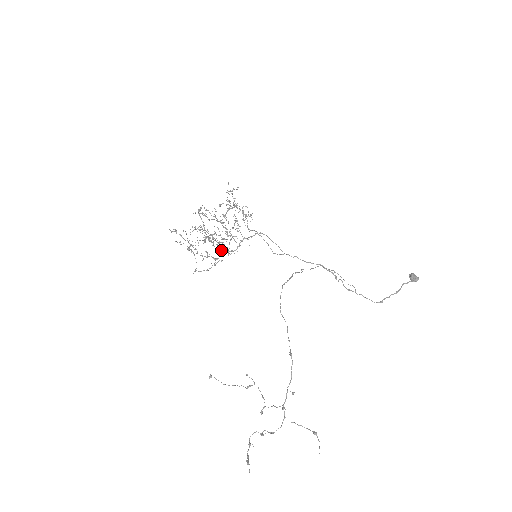
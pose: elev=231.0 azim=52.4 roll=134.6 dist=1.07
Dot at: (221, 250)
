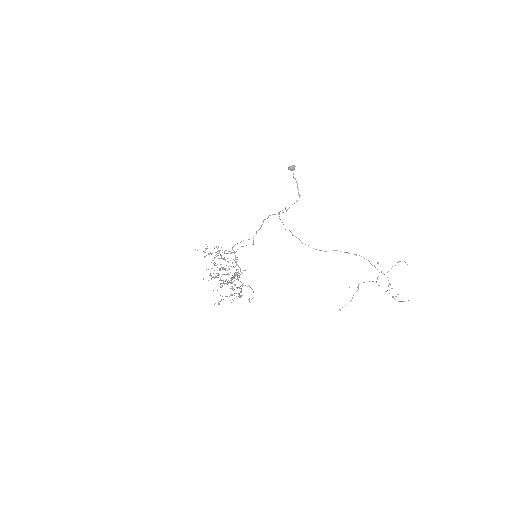
Dot at: (237, 279)
